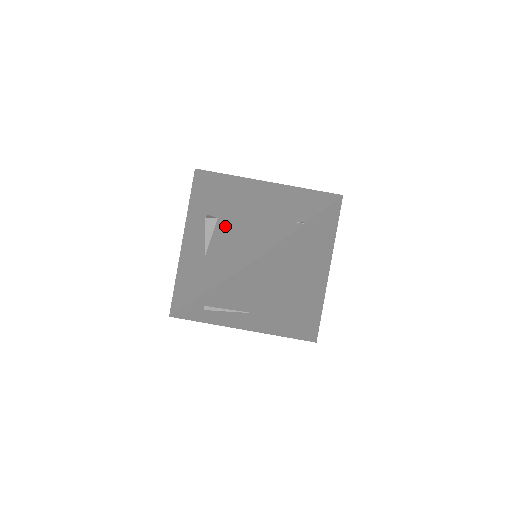
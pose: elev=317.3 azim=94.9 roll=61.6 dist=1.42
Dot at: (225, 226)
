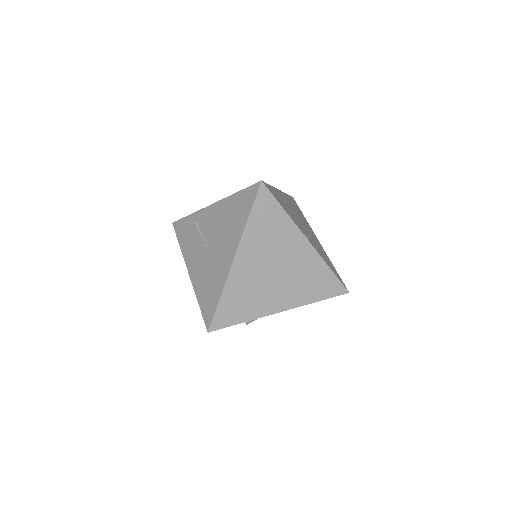
Dot at: occluded
